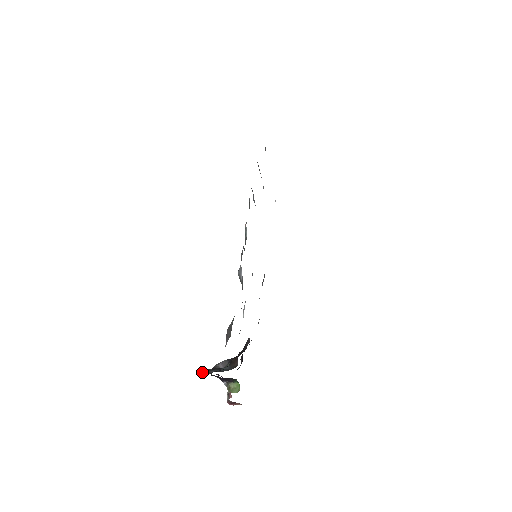
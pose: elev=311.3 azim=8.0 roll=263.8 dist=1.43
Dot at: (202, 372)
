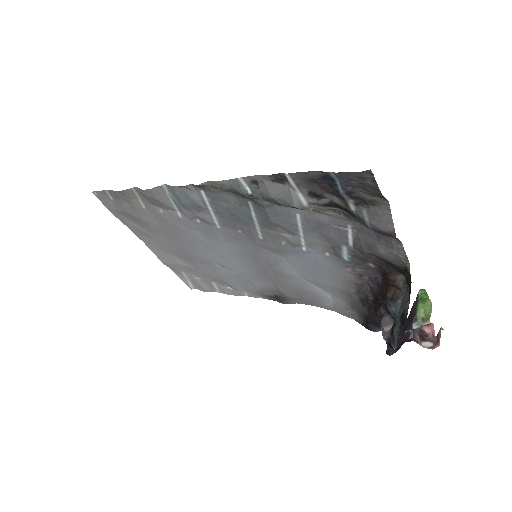
Dot at: (404, 320)
